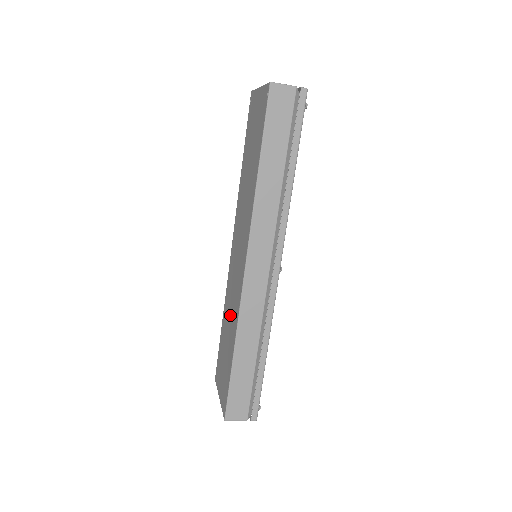
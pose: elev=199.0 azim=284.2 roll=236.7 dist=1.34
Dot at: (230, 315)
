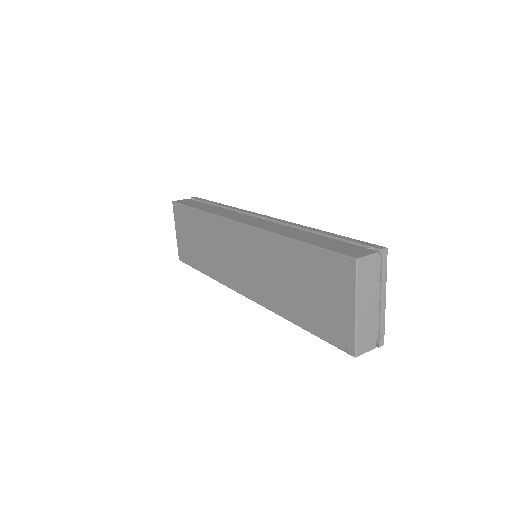
Dot at: (211, 249)
